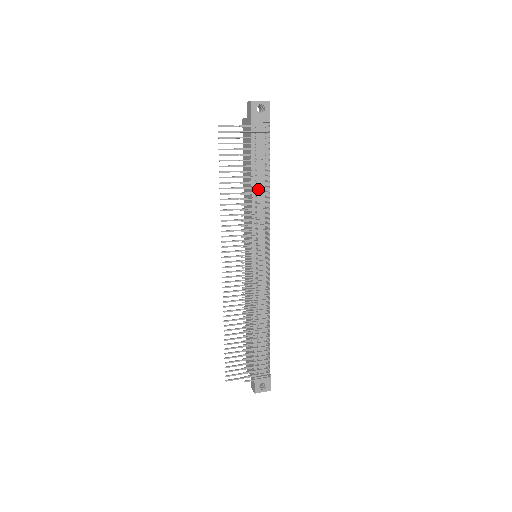
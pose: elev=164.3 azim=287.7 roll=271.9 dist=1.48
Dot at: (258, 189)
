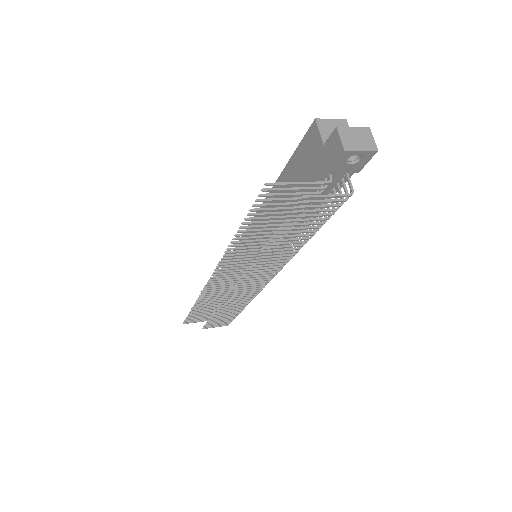
Dot at: occluded
